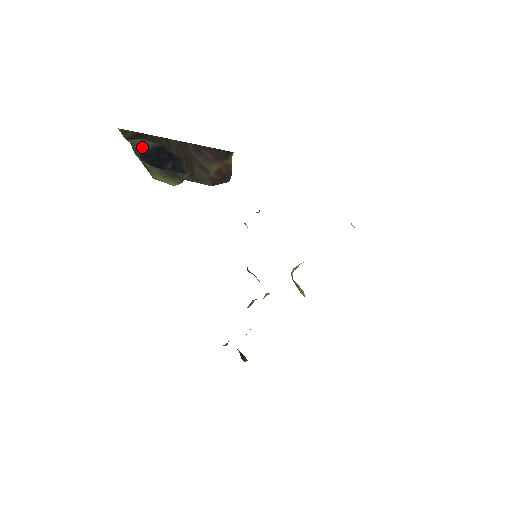
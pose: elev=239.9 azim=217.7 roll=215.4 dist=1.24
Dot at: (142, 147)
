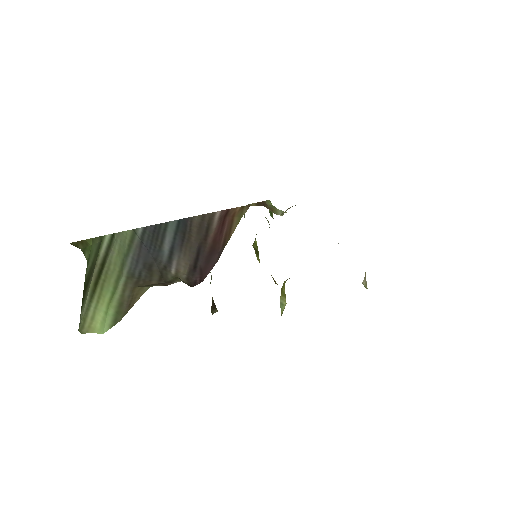
Dot at: occluded
